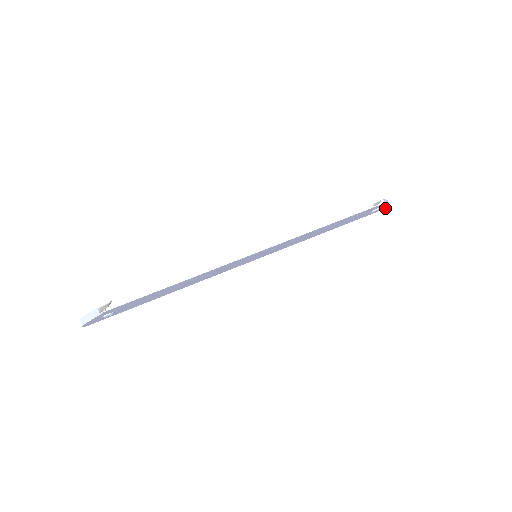
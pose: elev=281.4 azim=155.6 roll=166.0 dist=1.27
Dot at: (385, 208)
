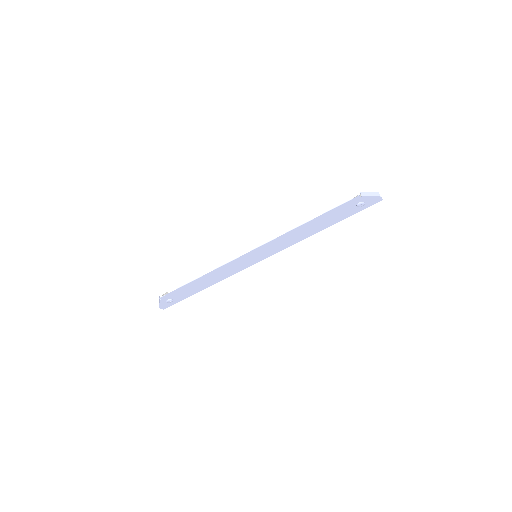
Dot at: occluded
